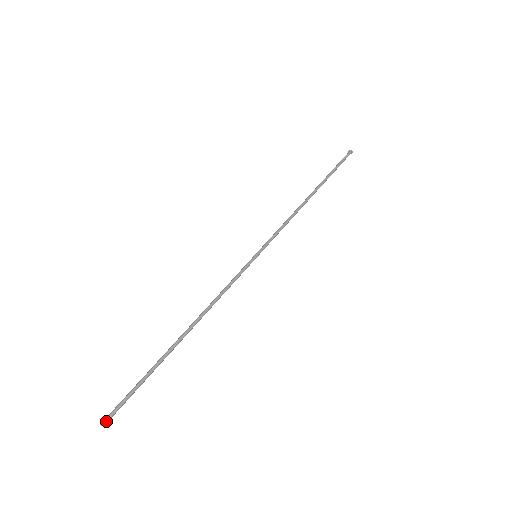
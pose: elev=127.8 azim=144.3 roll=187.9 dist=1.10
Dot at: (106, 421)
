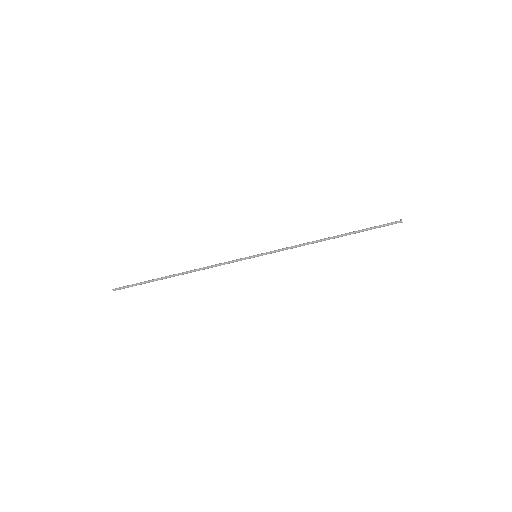
Dot at: occluded
